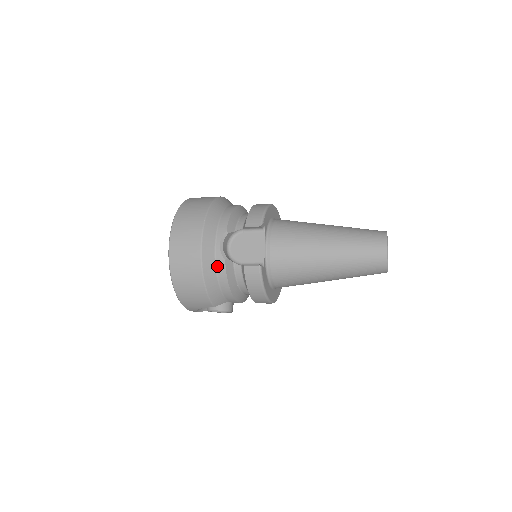
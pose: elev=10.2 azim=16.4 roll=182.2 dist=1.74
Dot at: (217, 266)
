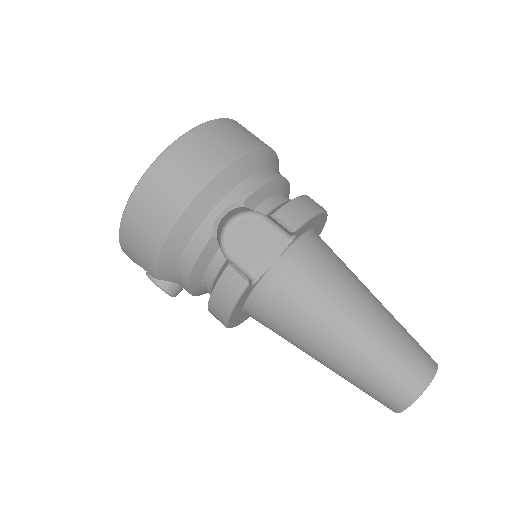
Dot at: (195, 236)
